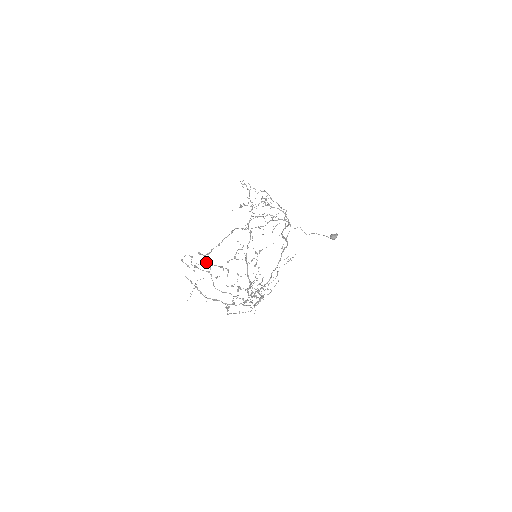
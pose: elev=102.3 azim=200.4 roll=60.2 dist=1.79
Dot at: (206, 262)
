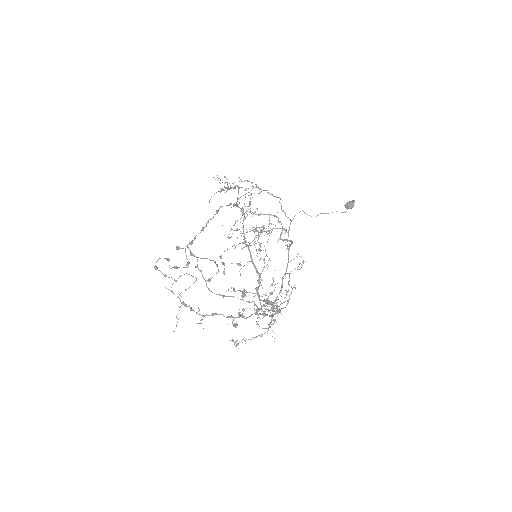
Dot at: (190, 253)
